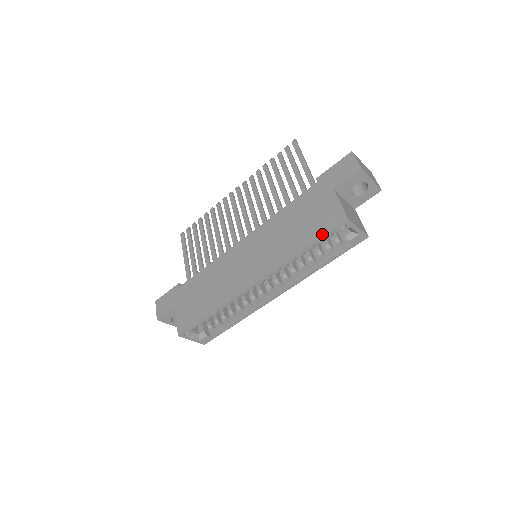
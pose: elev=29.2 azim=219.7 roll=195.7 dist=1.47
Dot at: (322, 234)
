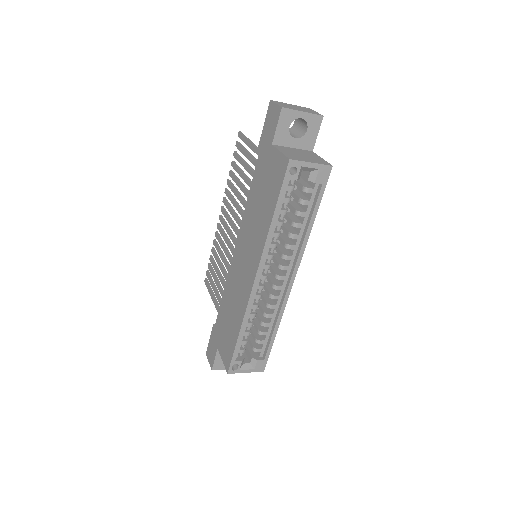
Dot at: (279, 191)
